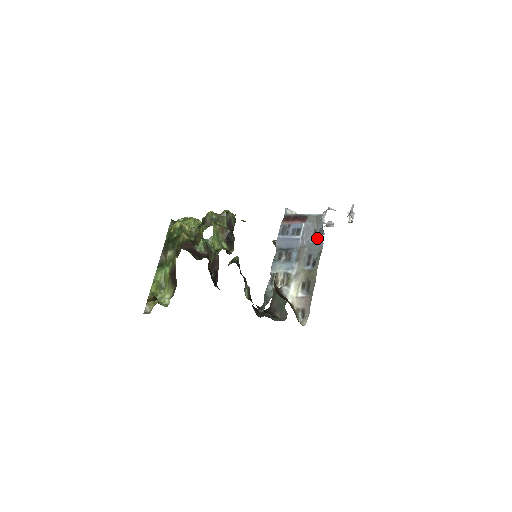
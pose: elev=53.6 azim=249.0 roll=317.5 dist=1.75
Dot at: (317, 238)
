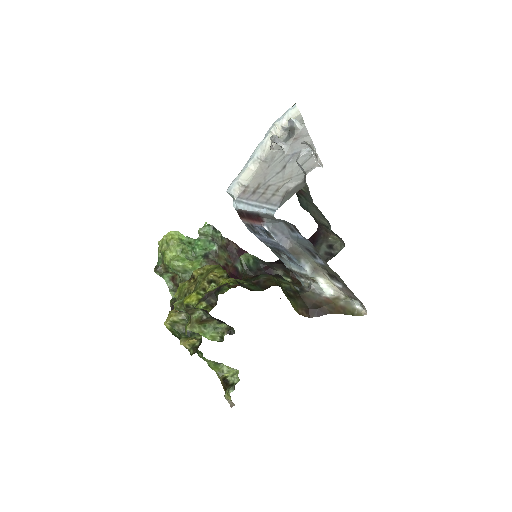
Dot at: (295, 231)
